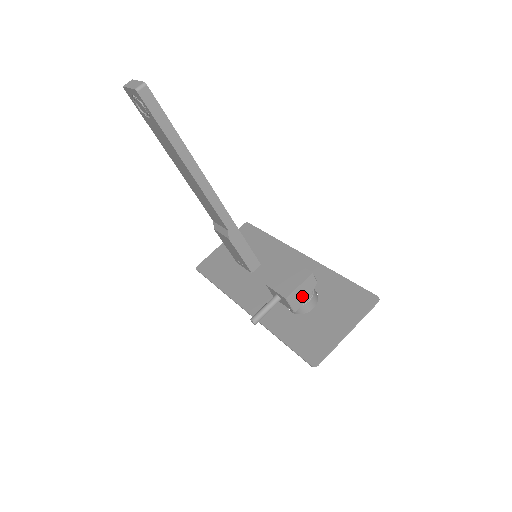
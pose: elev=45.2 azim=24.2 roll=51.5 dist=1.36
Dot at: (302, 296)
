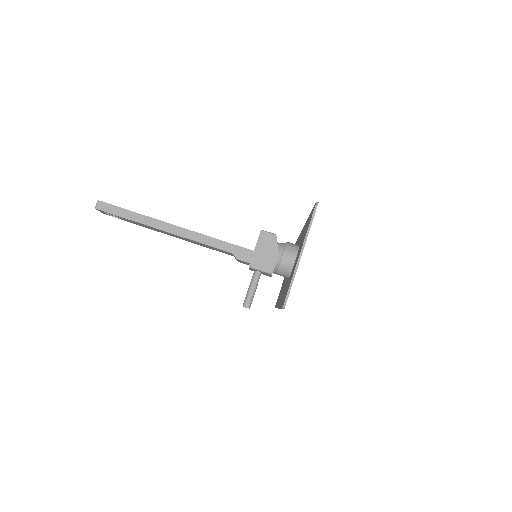
Dot at: (268, 256)
